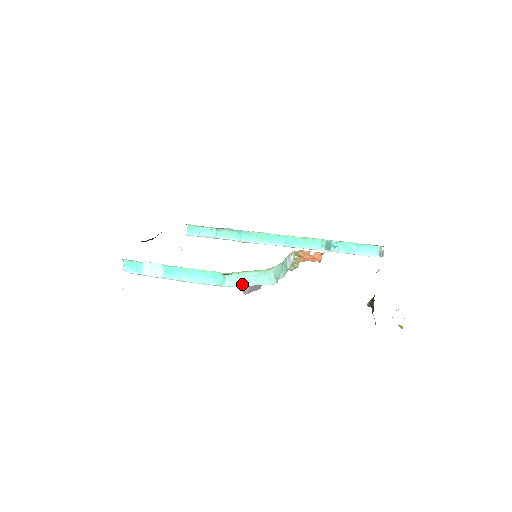
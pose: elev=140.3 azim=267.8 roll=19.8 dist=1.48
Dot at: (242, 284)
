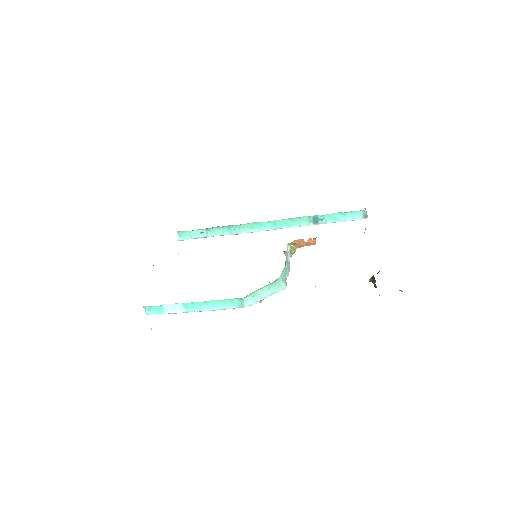
Dot at: (258, 300)
